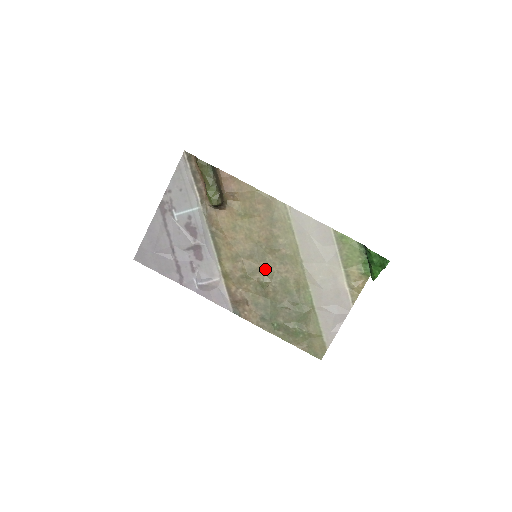
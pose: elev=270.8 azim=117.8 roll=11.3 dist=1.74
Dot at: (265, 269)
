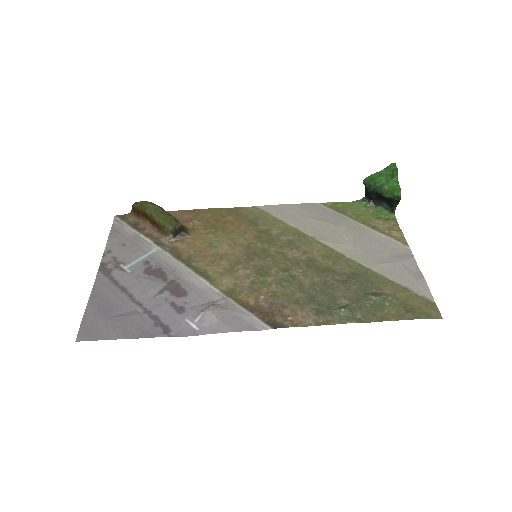
Dot at: (277, 262)
